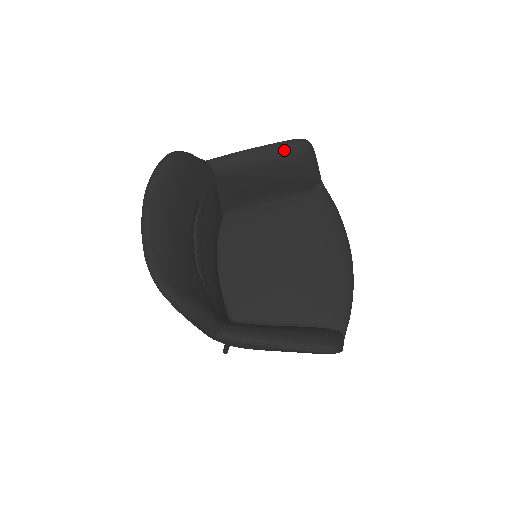
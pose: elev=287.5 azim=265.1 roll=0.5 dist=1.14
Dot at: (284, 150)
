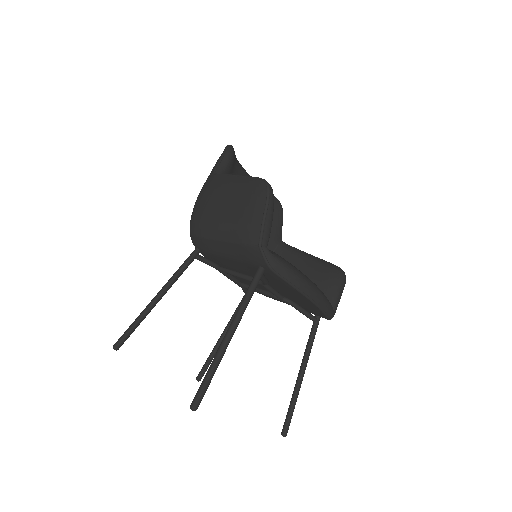
Dot at: (327, 262)
